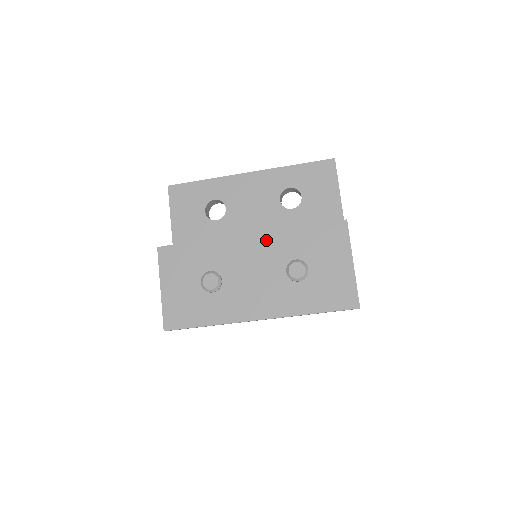
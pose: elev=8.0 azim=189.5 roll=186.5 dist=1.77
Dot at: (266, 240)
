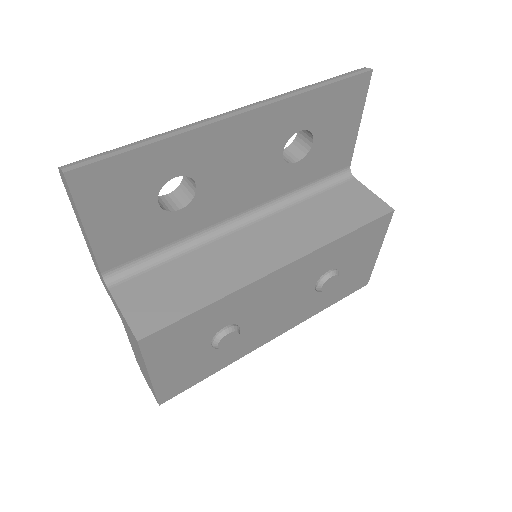
Dot at: (303, 265)
